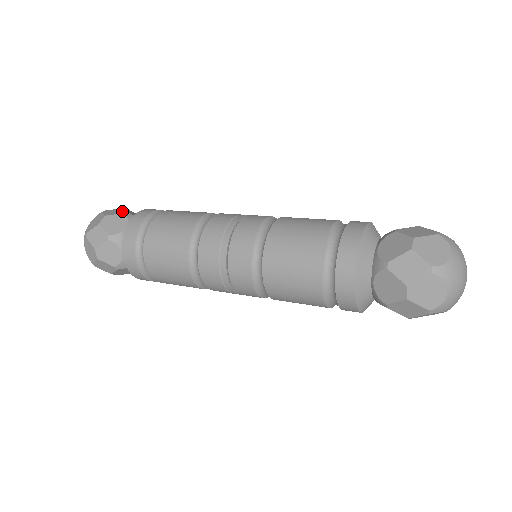
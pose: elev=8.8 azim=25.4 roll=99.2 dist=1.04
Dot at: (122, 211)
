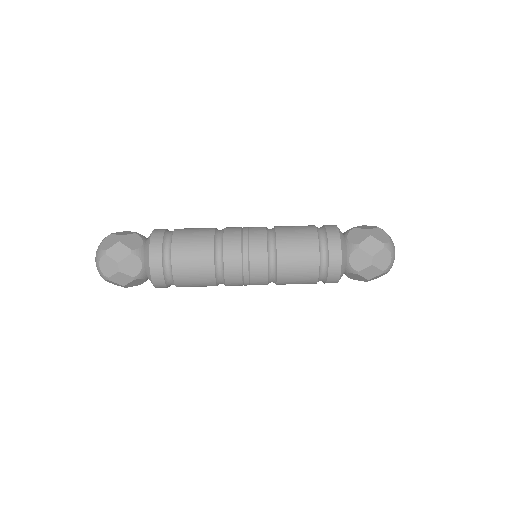
Dot at: (131, 232)
